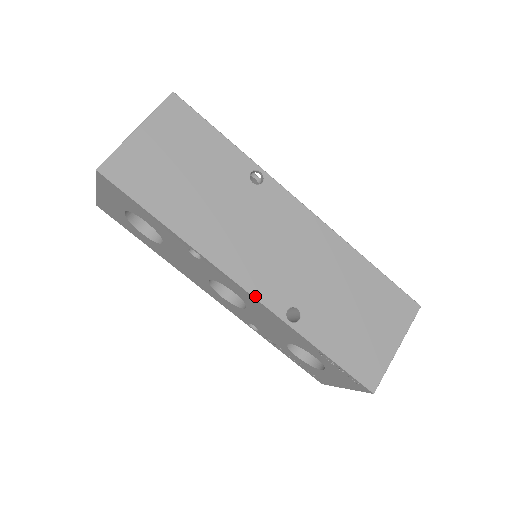
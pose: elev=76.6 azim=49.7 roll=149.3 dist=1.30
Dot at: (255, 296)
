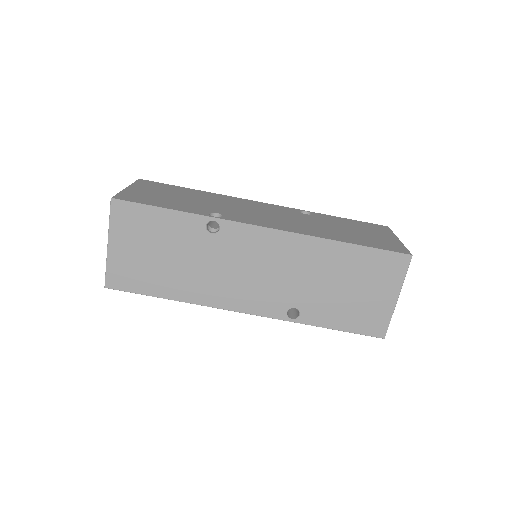
Dot at: (257, 315)
